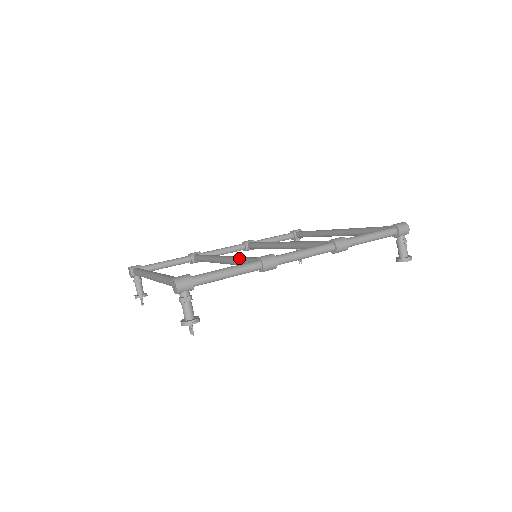
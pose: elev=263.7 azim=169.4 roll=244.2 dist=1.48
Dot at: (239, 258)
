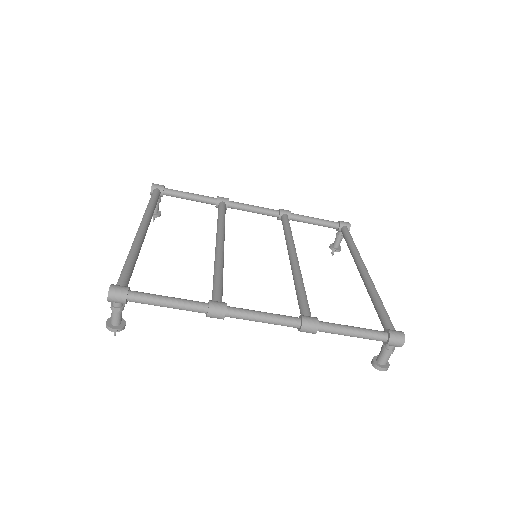
Dot at: (216, 269)
